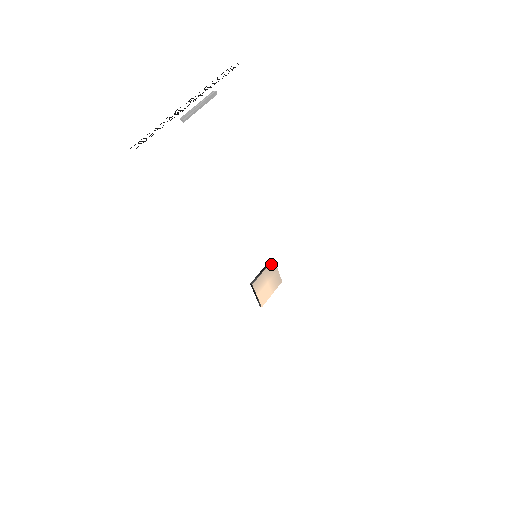
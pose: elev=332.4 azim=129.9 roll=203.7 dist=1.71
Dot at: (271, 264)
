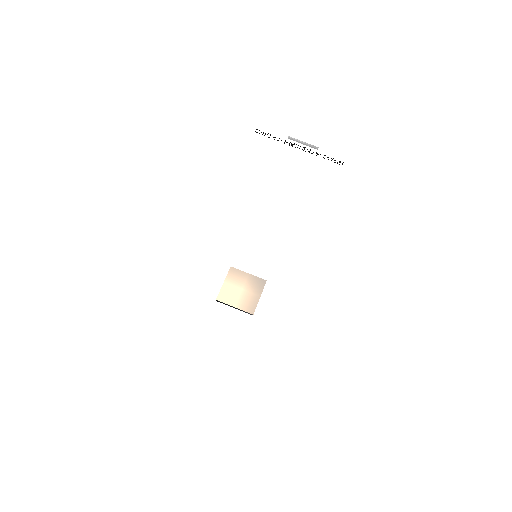
Dot at: (260, 281)
